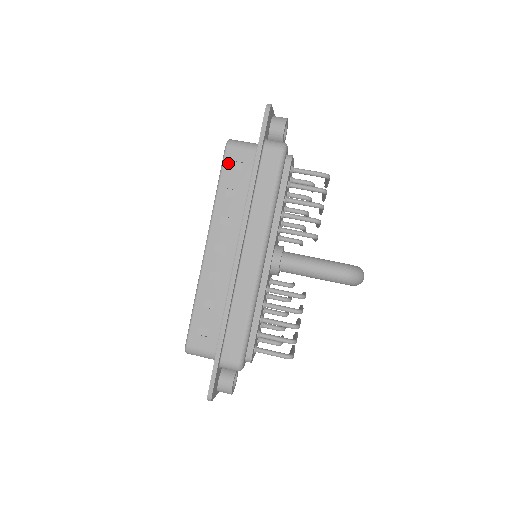
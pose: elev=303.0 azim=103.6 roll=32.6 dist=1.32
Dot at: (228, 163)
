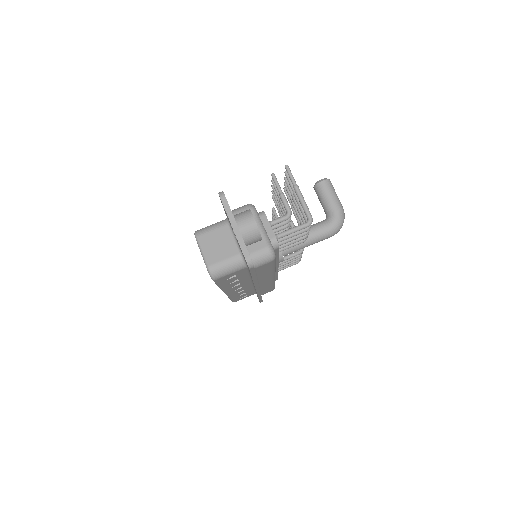
Dot at: (221, 281)
